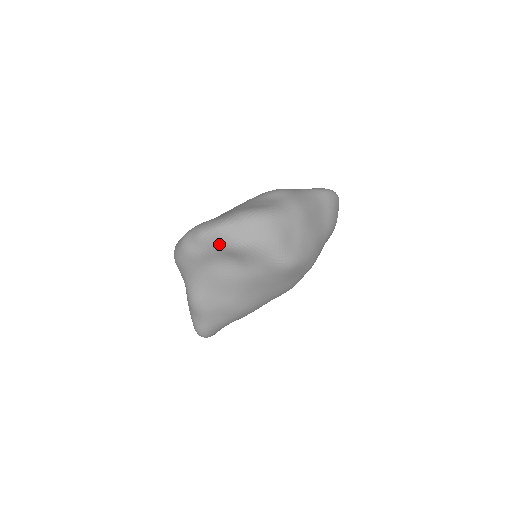
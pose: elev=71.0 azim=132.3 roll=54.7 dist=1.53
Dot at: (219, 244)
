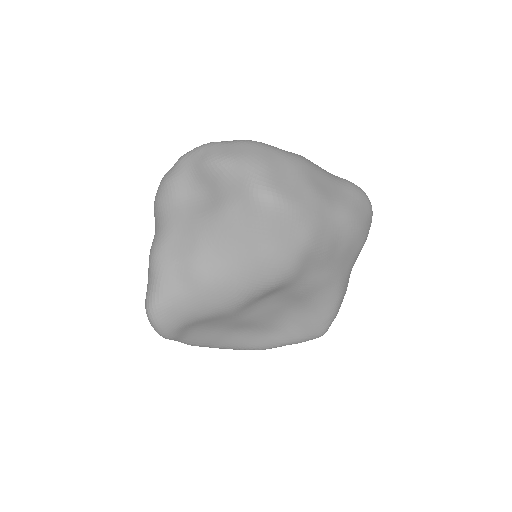
Dot at: (195, 163)
